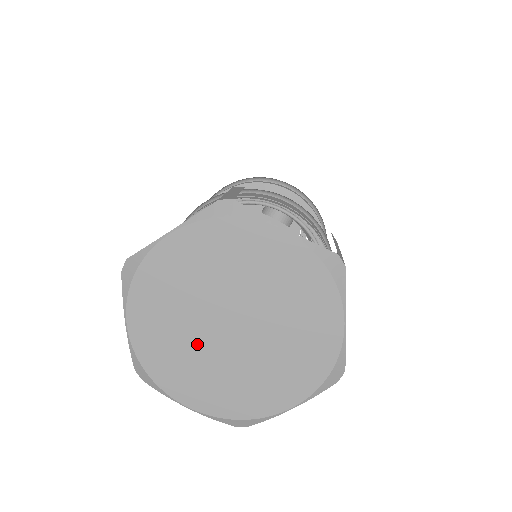
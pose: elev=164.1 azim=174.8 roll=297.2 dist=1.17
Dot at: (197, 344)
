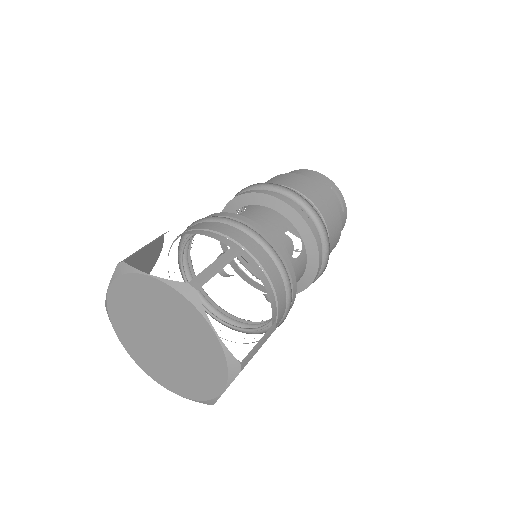
Dot at: (141, 330)
